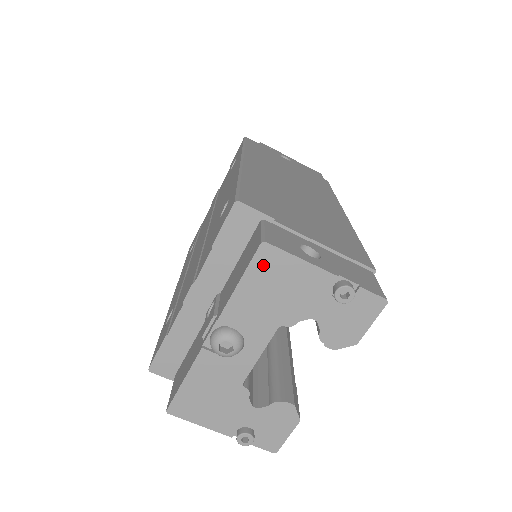
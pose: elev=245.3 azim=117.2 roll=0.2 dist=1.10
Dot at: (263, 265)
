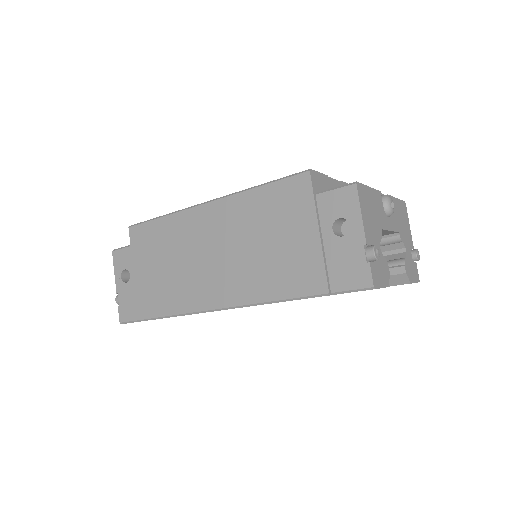
Dot at: (403, 207)
